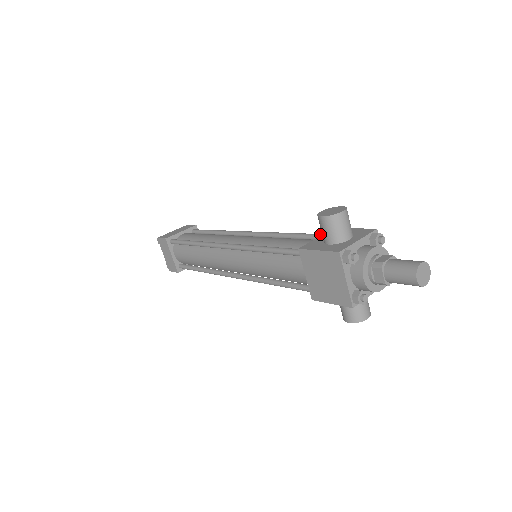
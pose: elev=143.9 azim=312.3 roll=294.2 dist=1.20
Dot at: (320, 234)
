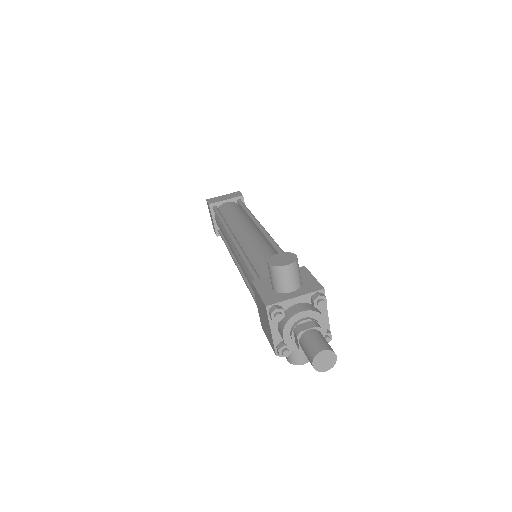
Dot at: occluded
